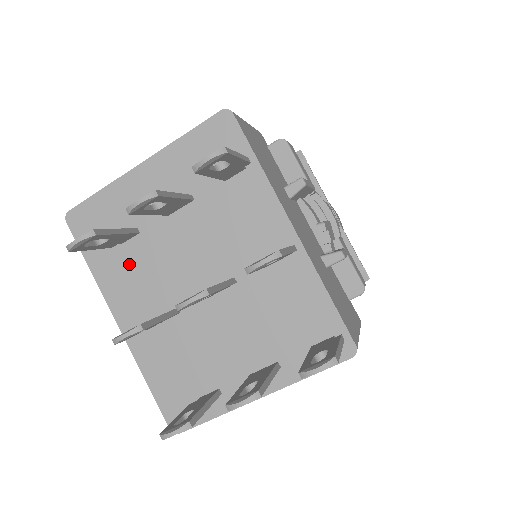
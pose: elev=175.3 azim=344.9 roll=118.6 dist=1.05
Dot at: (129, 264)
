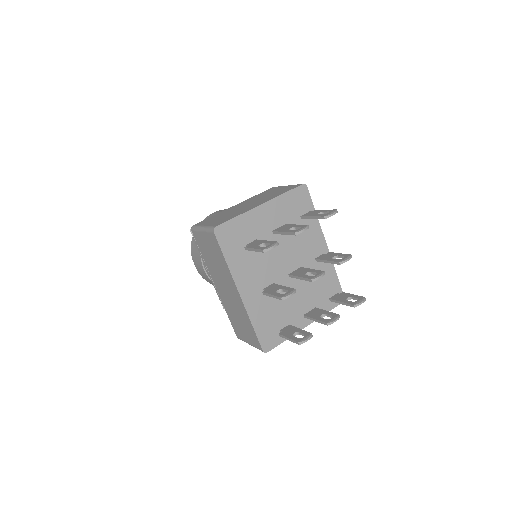
Dot at: (250, 259)
